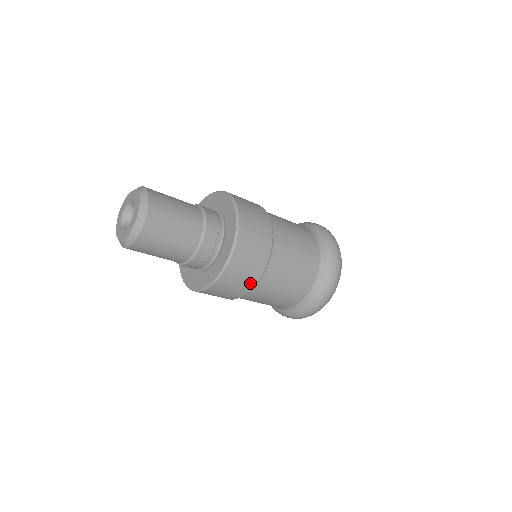
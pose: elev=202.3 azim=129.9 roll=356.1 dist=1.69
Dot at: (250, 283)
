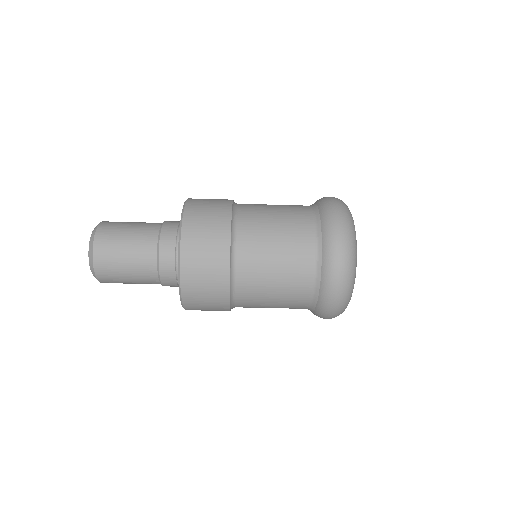
Dot at: (221, 291)
